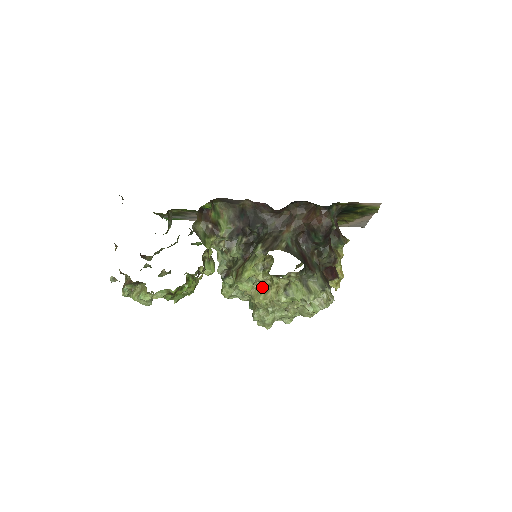
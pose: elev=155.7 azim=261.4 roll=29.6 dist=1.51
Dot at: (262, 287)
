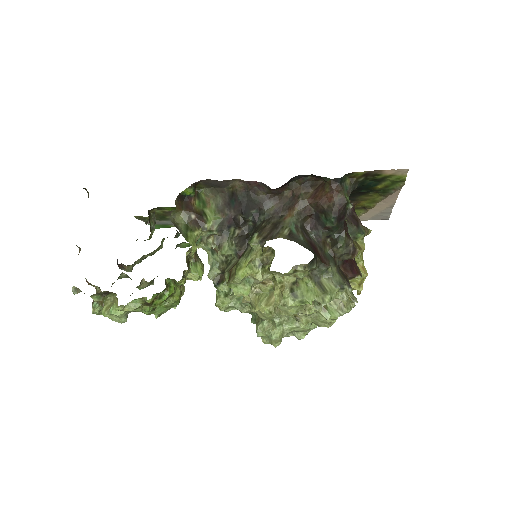
Dot at: (263, 291)
